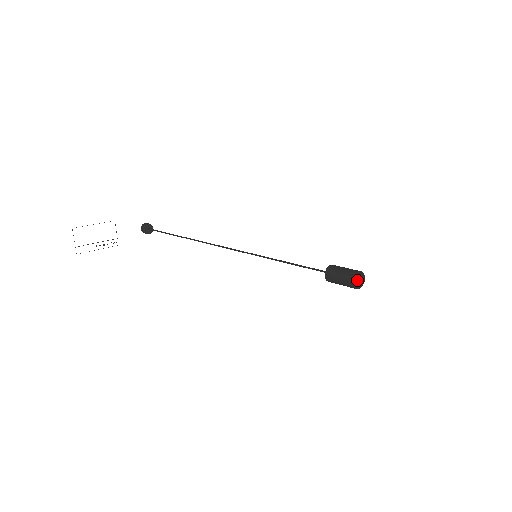
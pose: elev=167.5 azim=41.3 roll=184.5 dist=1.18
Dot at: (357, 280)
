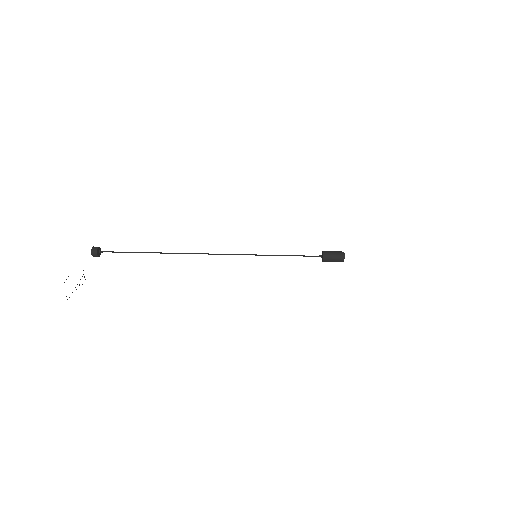
Dot at: occluded
